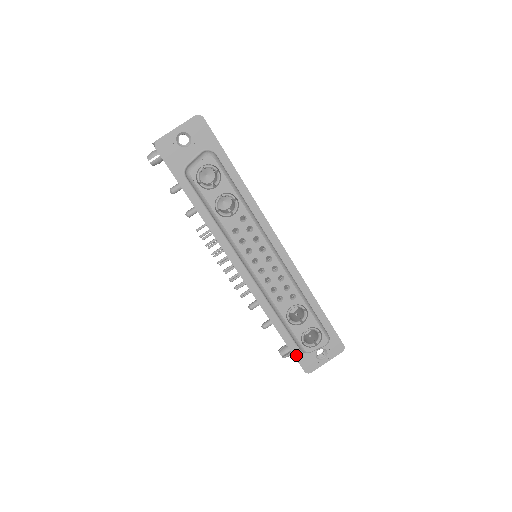
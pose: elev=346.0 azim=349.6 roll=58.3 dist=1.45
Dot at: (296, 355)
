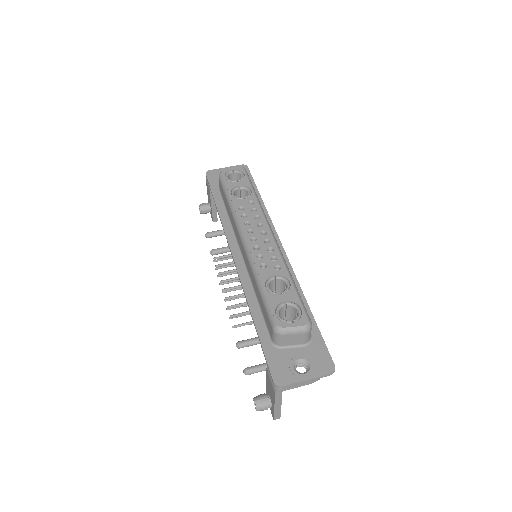
Dot at: (268, 356)
